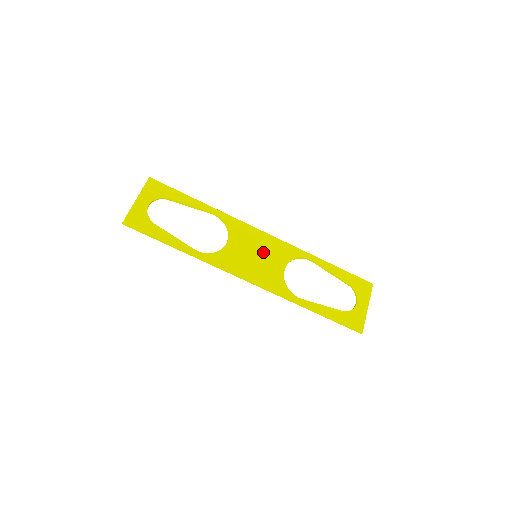
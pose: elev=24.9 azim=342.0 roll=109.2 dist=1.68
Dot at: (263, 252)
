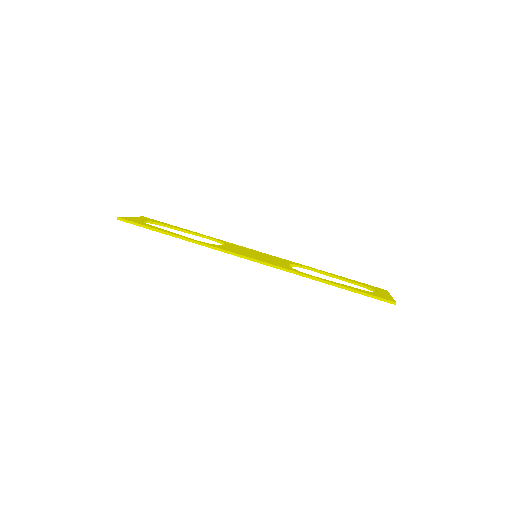
Dot at: occluded
